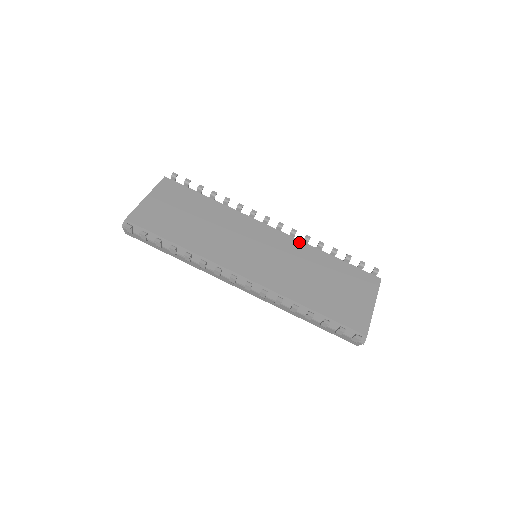
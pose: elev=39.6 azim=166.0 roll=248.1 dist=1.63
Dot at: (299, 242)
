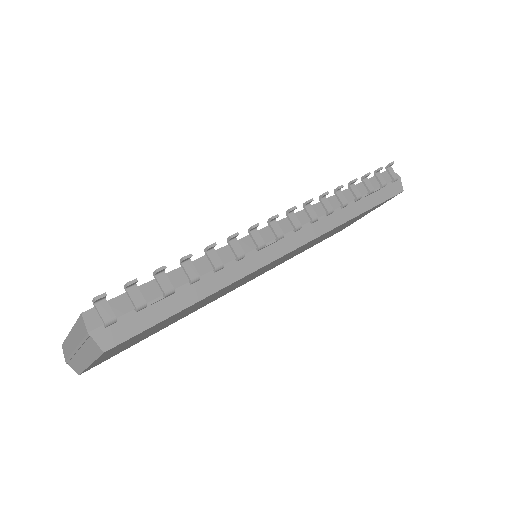
Dot at: occluded
